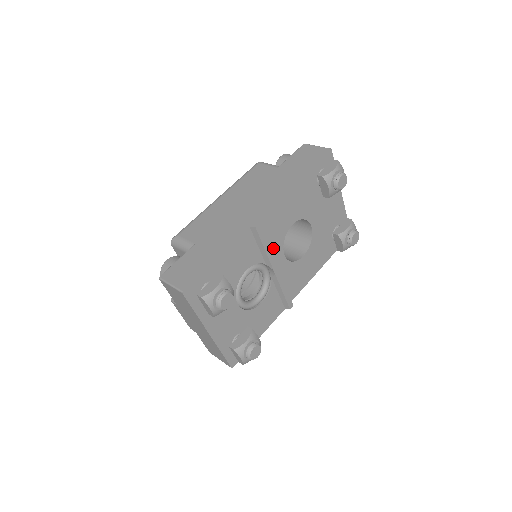
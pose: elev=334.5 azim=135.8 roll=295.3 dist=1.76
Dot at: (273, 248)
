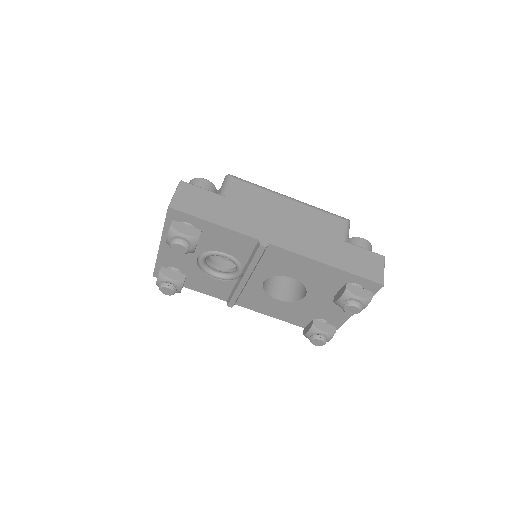
Dot at: (261, 269)
